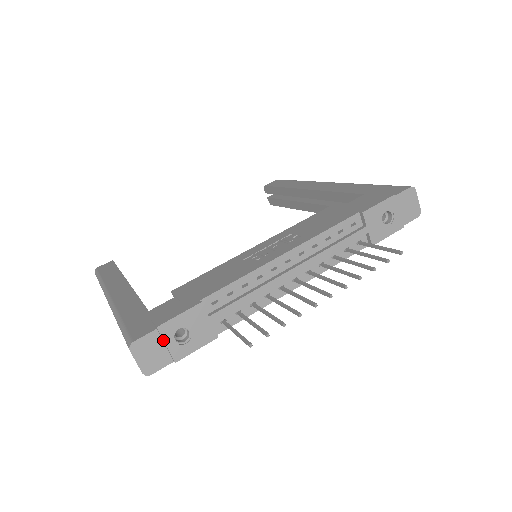
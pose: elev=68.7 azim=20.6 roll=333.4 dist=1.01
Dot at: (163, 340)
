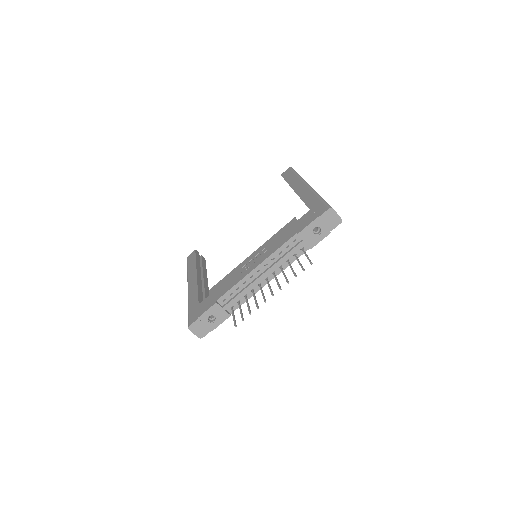
Dot at: (203, 323)
